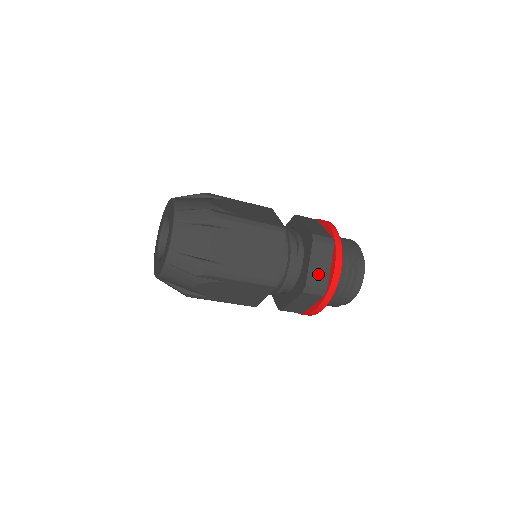
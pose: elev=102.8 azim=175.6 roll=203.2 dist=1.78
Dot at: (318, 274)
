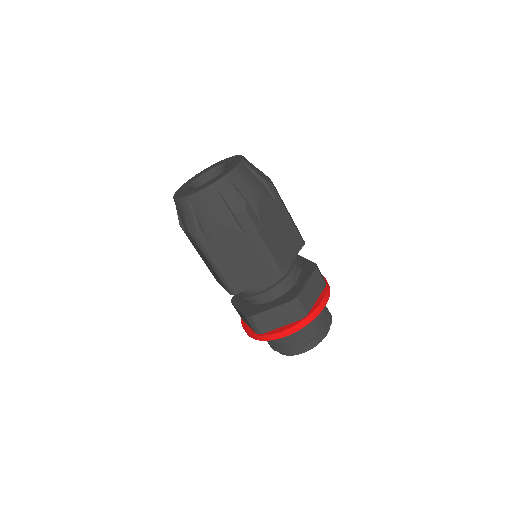
Dot at: (308, 296)
